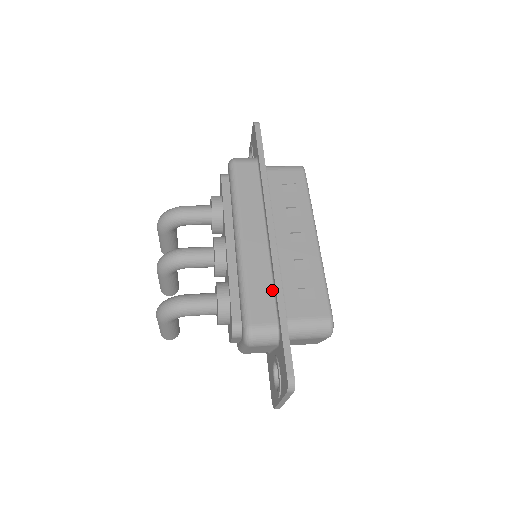
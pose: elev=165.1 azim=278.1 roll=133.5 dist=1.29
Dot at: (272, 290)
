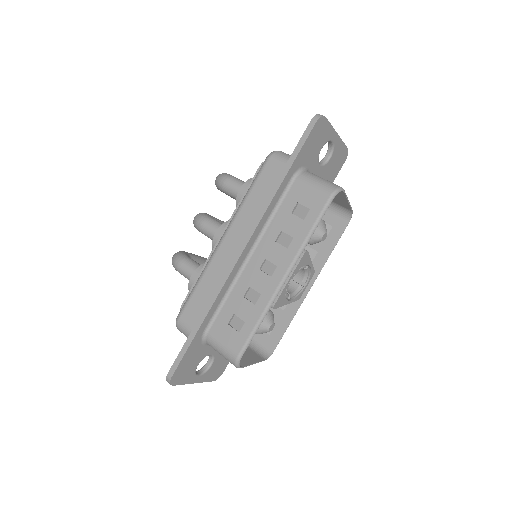
Dot at: occluded
